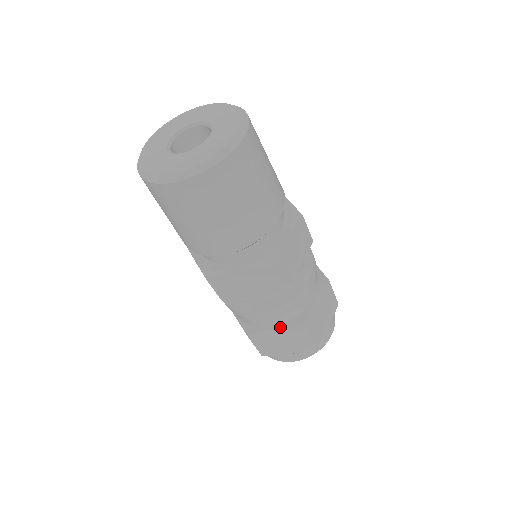
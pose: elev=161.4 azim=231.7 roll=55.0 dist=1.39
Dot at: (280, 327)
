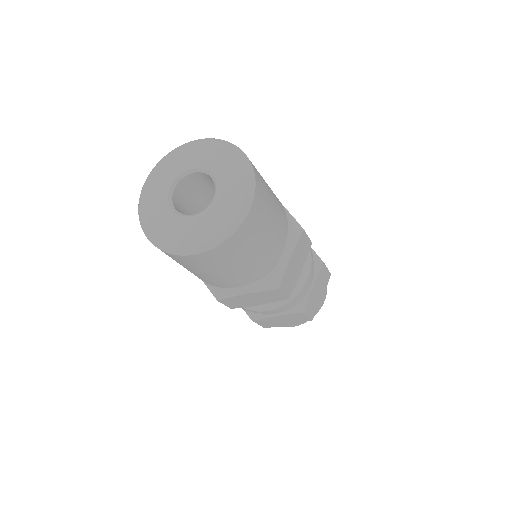
Dot at: (283, 314)
